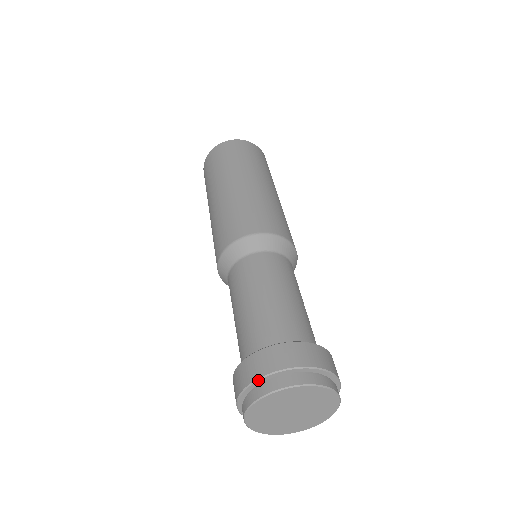
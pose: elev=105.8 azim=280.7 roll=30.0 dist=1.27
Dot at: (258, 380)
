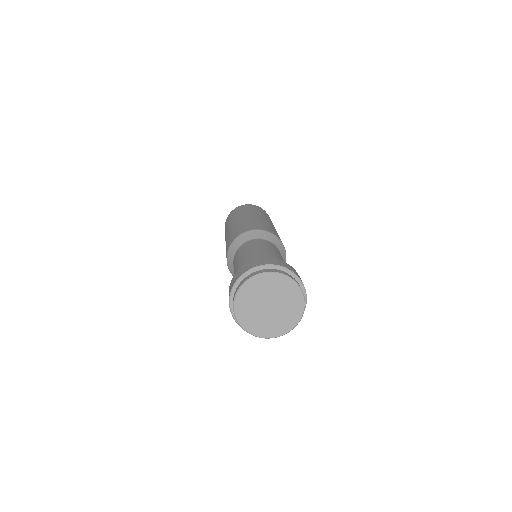
Dot at: (242, 276)
